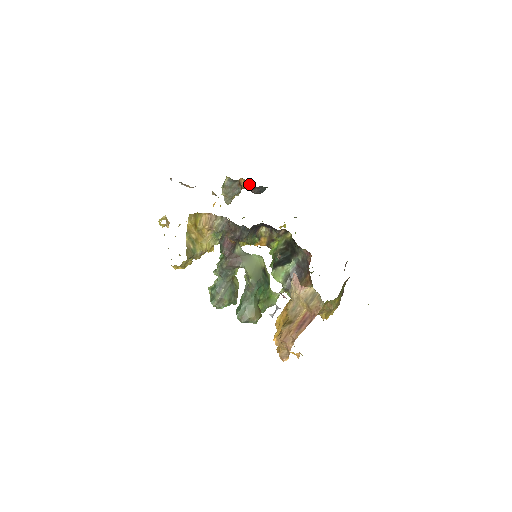
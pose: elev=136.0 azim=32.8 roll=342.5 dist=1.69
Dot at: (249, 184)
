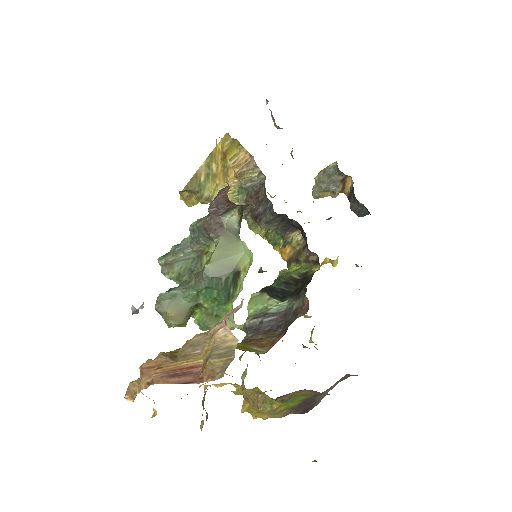
Dot at: (353, 191)
